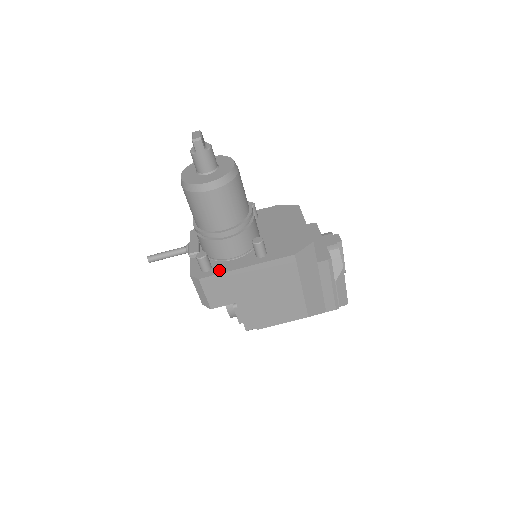
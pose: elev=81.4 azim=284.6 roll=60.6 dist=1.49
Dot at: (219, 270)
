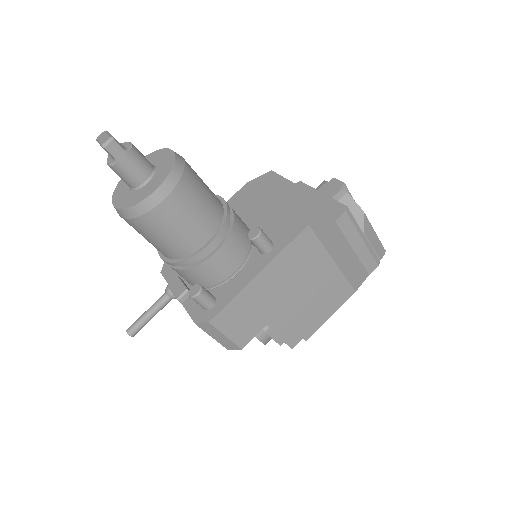
Dot at: (227, 296)
